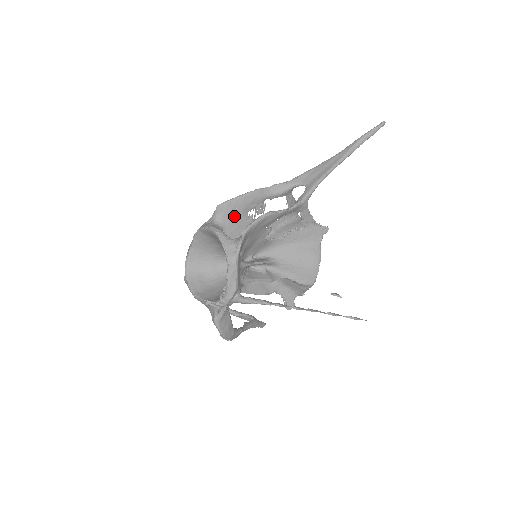
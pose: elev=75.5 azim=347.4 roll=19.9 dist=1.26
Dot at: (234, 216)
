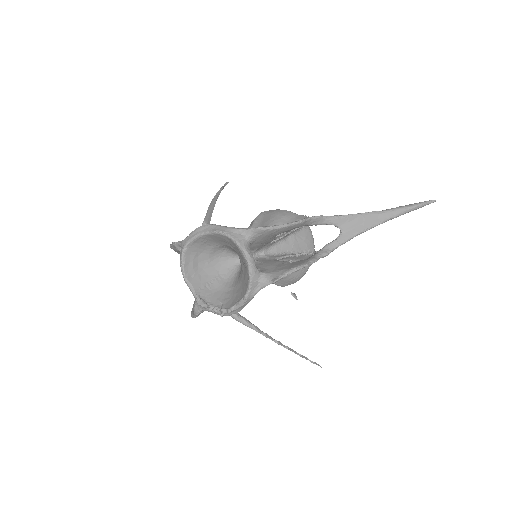
Dot at: (267, 237)
